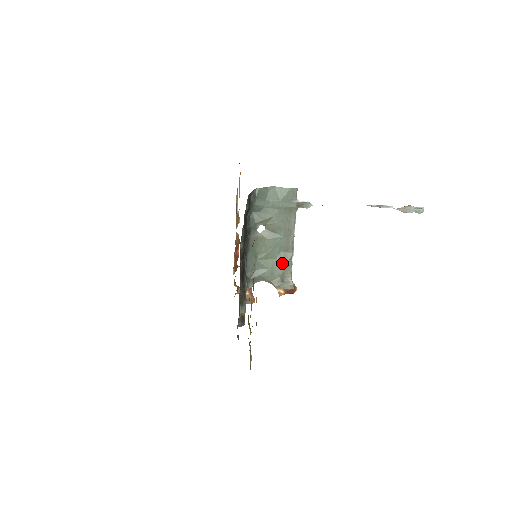
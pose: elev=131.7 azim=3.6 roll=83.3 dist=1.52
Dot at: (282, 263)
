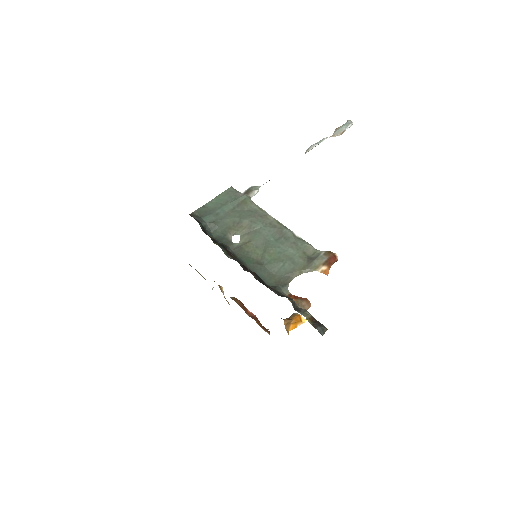
Dot at: (291, 246)
